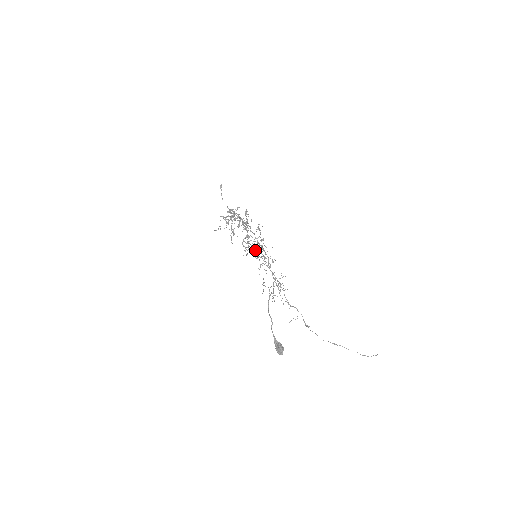
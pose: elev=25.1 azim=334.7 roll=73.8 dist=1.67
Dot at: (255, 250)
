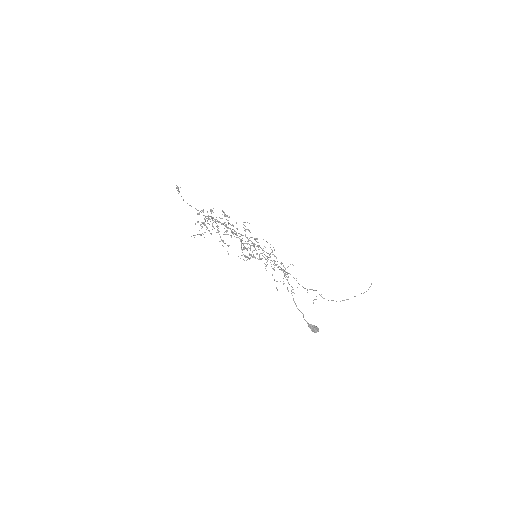
Dot at: occluded
